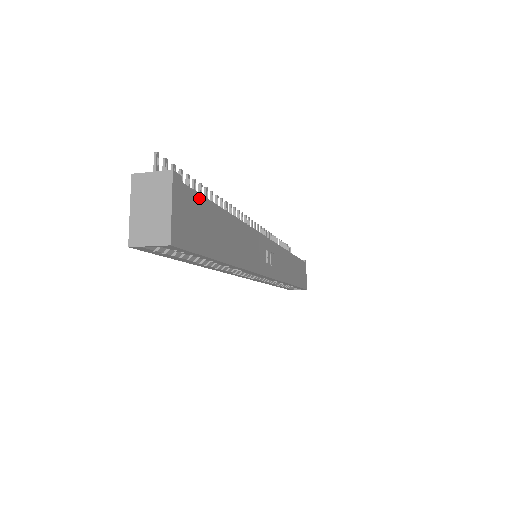
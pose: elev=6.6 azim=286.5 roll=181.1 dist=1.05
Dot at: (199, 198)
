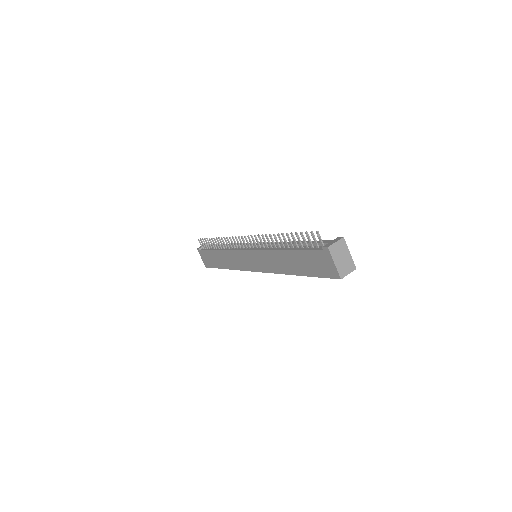
Dot at: occluded
